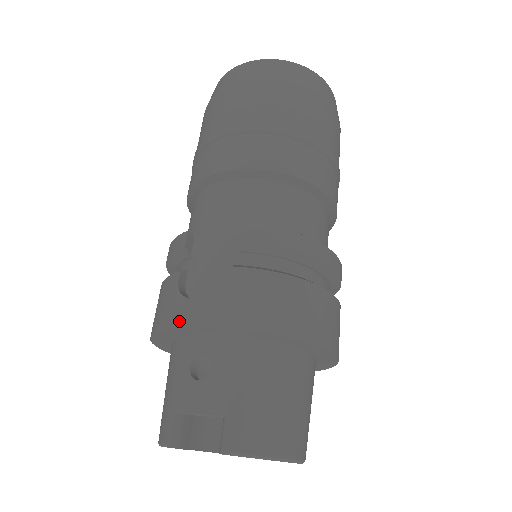
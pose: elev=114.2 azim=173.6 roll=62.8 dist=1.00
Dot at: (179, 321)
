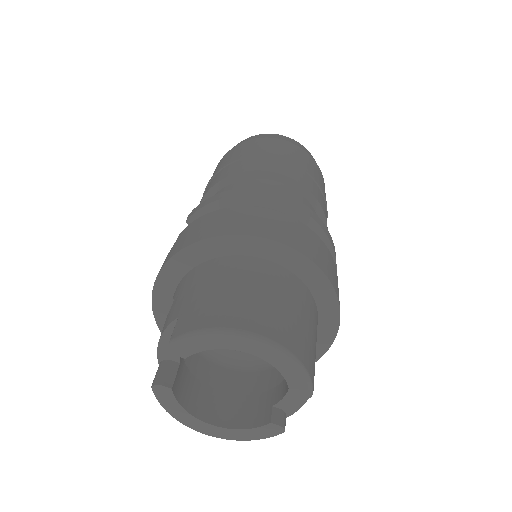
Dot at: (153, 290)
